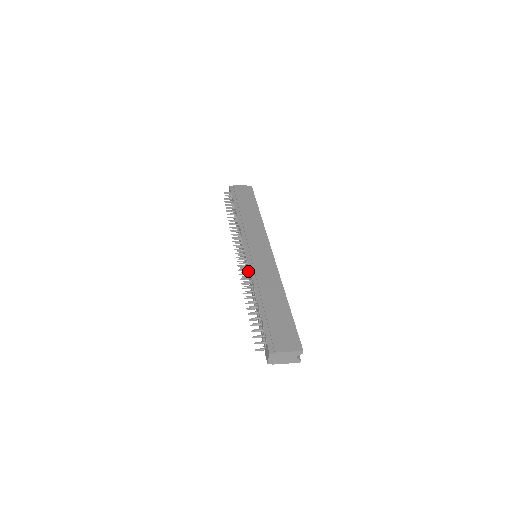
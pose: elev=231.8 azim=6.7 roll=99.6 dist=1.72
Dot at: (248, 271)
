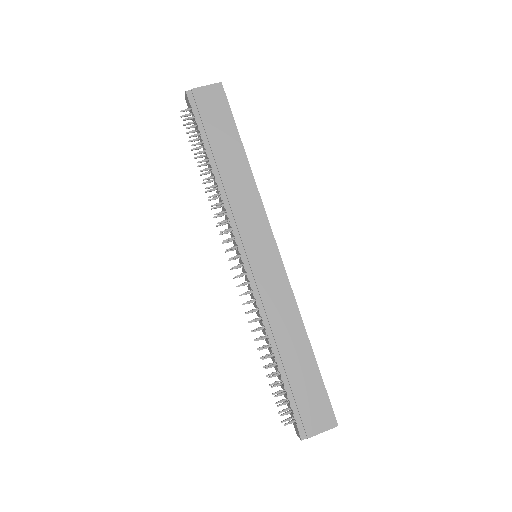
Dot at: (253, 301)
